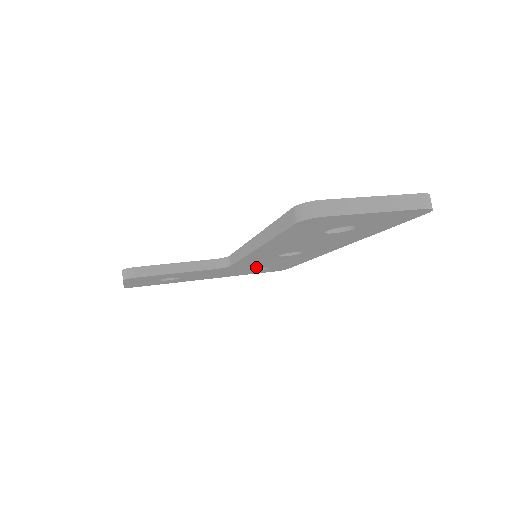
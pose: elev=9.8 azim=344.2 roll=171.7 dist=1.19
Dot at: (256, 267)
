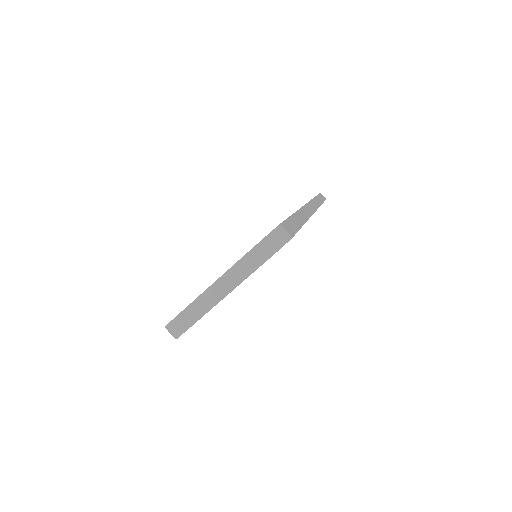
Dot at: occluded
